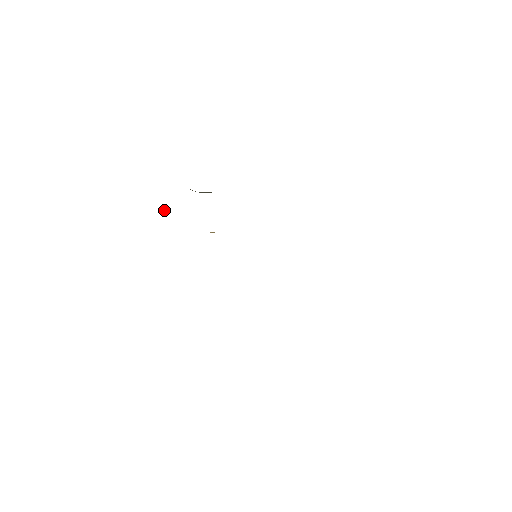
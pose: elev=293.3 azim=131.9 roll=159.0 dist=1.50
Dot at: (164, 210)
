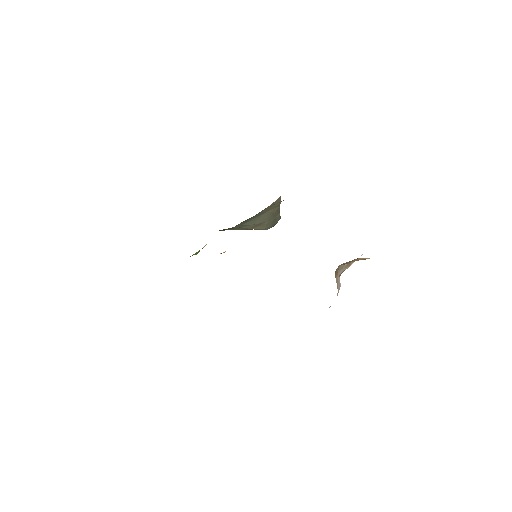
Dot at: (196, 253)
